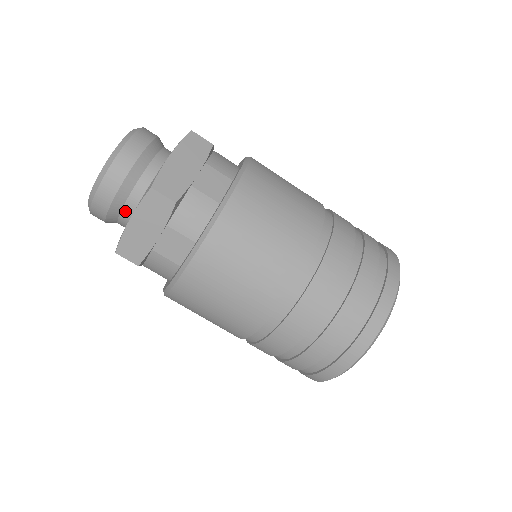
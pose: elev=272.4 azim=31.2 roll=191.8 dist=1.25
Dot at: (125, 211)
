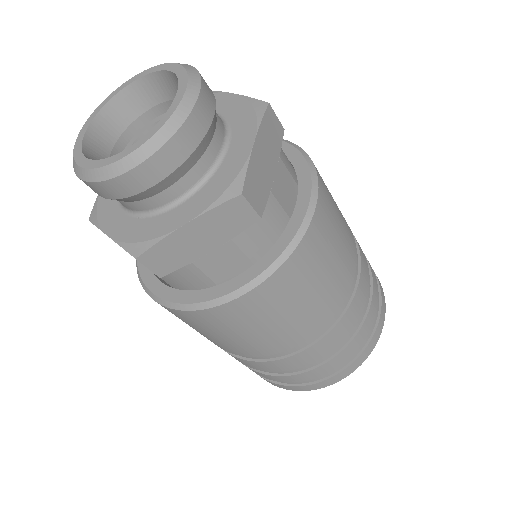
Dot at: (211, 149)
